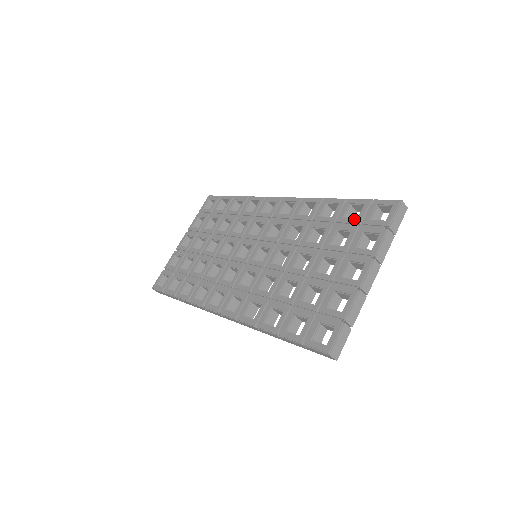
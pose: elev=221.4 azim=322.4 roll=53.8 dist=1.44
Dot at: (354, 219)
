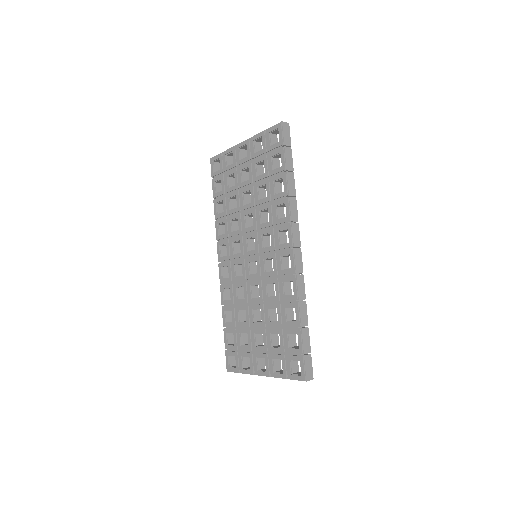
Dot at: (287, 346)
